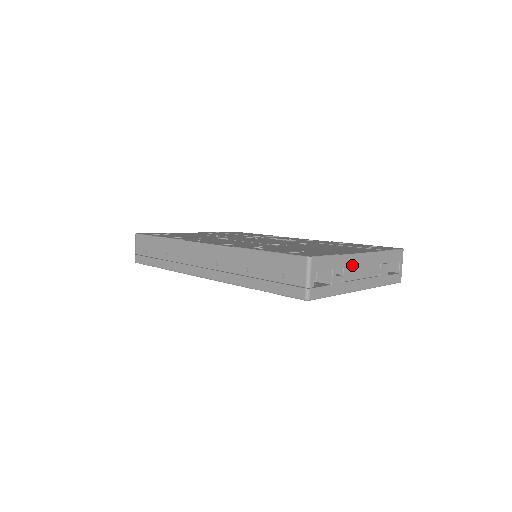
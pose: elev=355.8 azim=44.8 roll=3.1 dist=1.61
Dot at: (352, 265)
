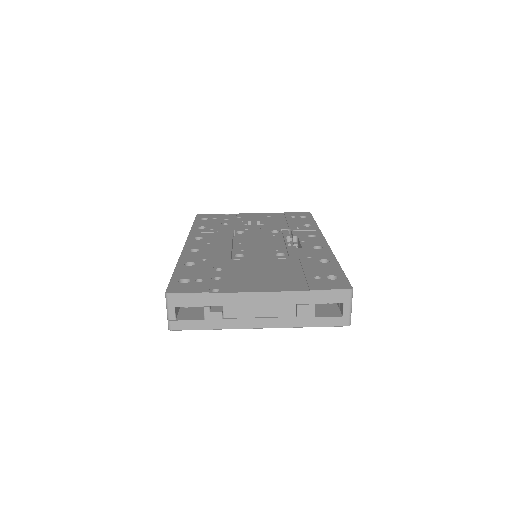
Dot at: (239, 303)
